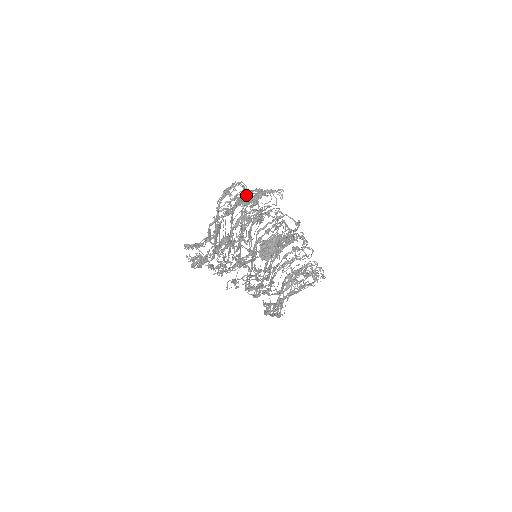
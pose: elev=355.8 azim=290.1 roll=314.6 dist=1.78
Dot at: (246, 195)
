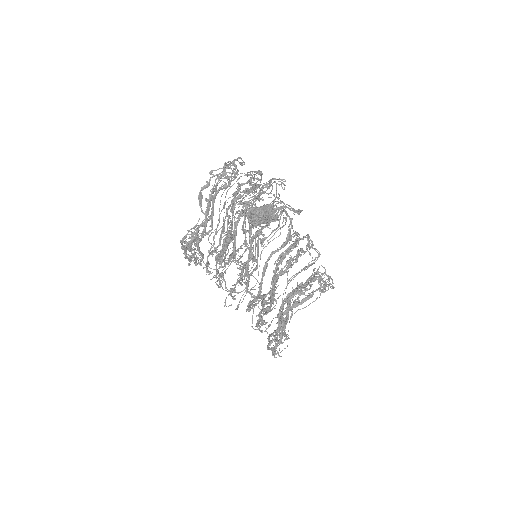
Dot at: (244, 173)
